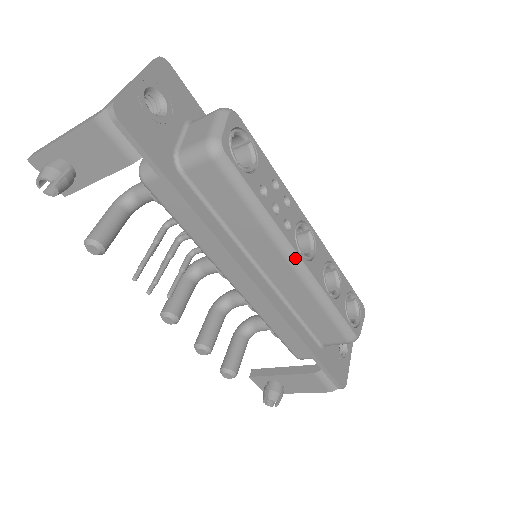
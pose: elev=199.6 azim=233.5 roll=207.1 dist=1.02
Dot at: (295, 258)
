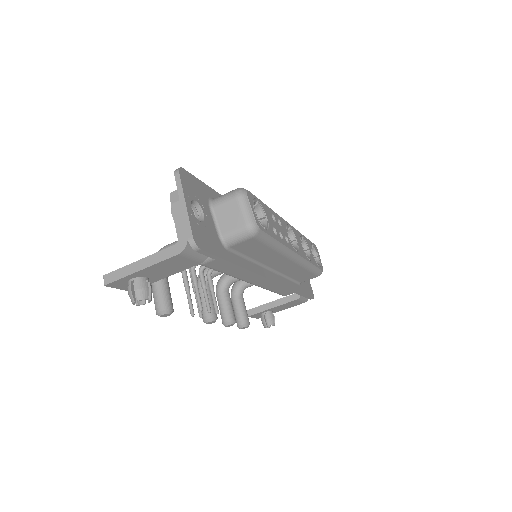
Dot at: (295, 256)
